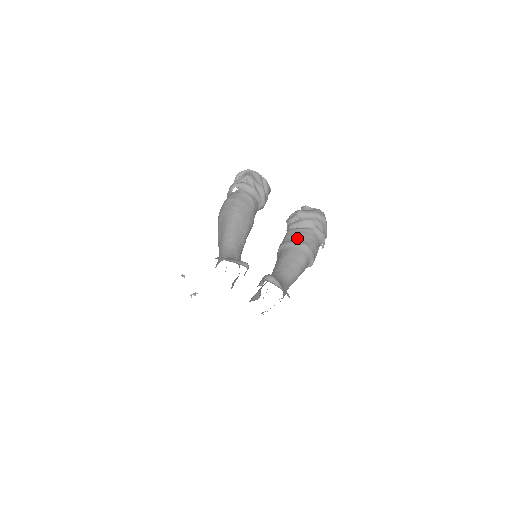
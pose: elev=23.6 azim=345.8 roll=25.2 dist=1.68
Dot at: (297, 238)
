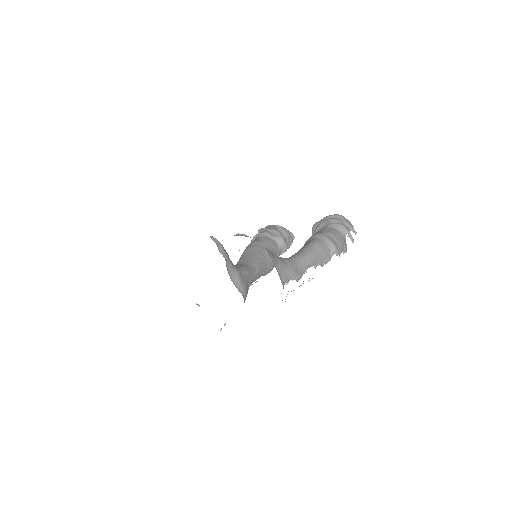
Dot at: occluded
